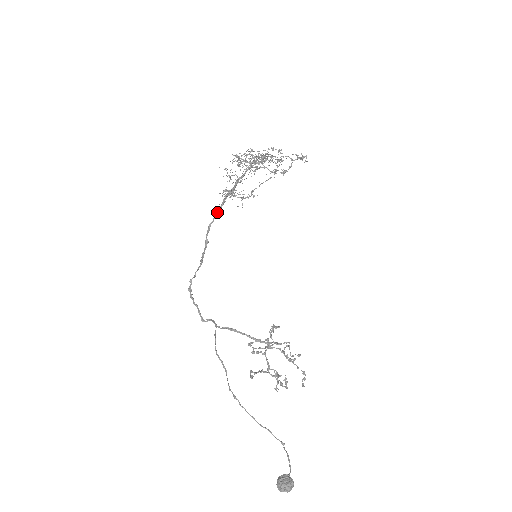
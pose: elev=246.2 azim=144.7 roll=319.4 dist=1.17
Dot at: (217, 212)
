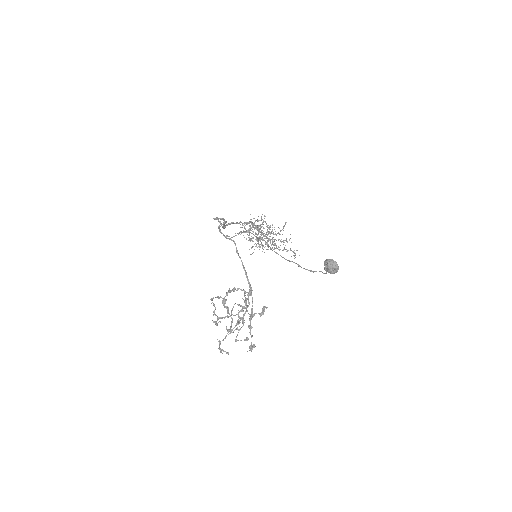
Dot at: occluded
